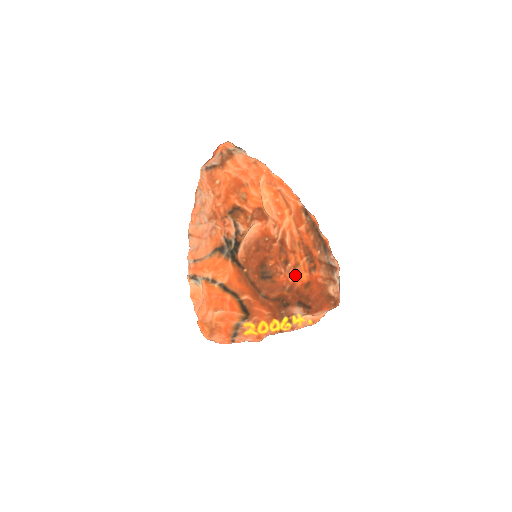
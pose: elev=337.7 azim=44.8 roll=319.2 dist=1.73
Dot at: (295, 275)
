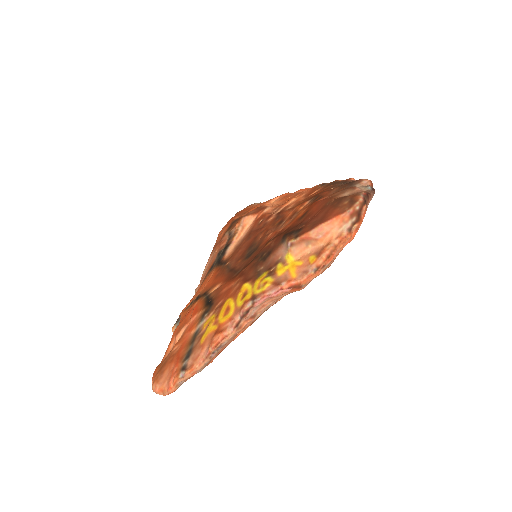
Dot at: (289, 223)
